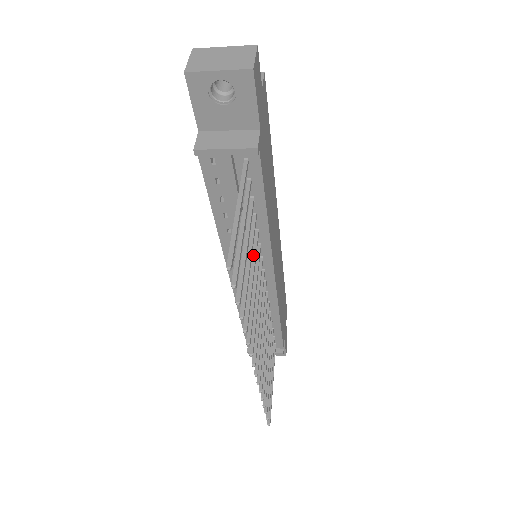
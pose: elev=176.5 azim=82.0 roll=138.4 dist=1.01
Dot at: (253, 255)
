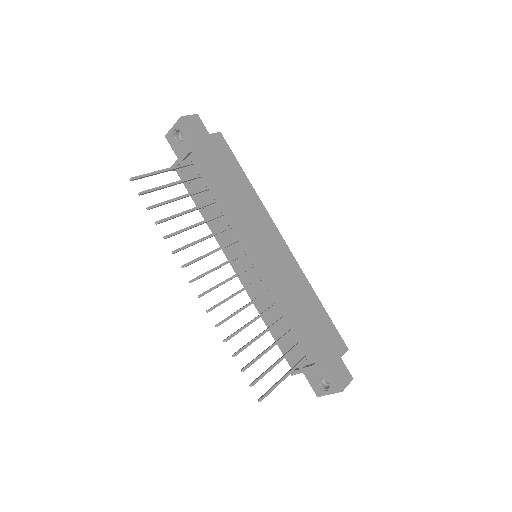
Dot at: (206, 220)
